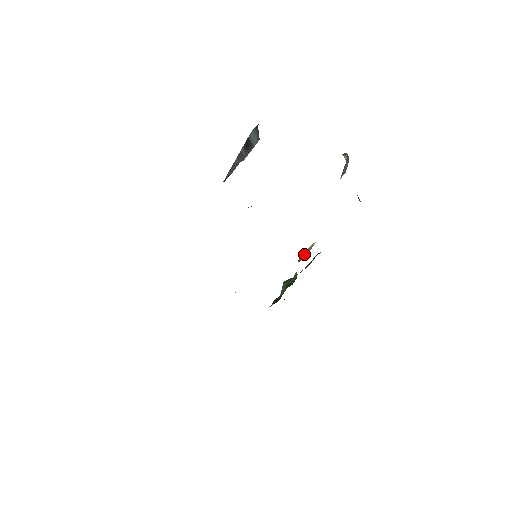
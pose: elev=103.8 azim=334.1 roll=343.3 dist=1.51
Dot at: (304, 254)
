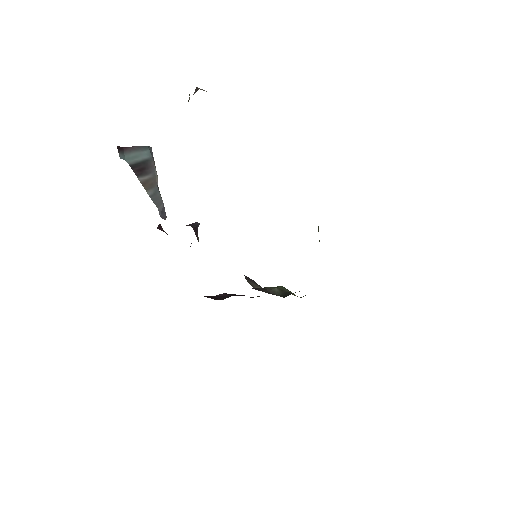
Dot at: occluded
